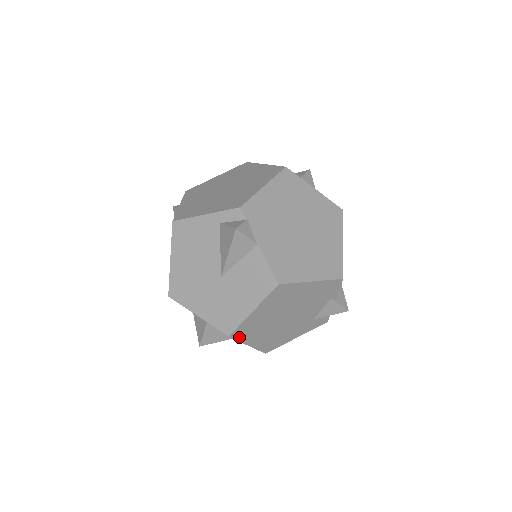
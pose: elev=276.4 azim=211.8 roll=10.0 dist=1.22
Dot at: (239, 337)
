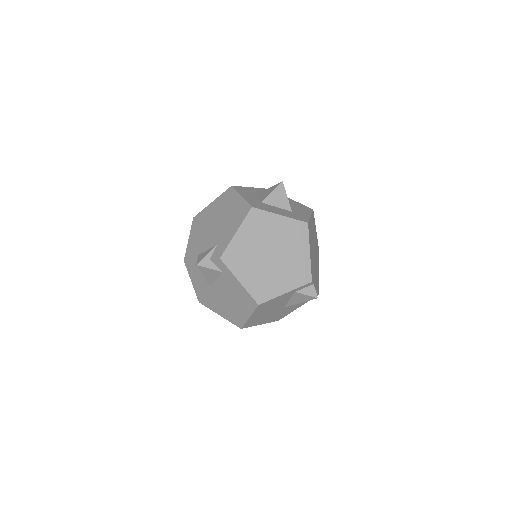
Dot at: occluded
